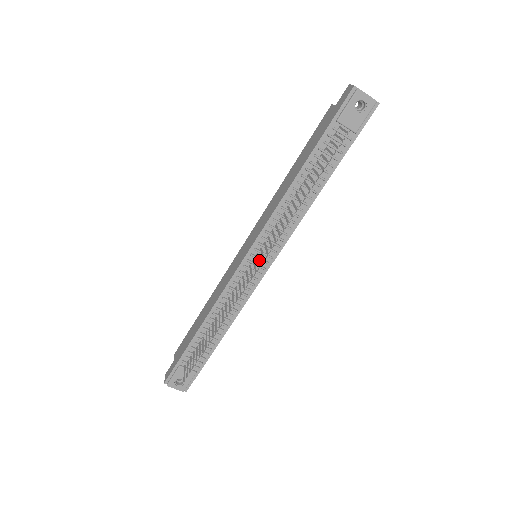
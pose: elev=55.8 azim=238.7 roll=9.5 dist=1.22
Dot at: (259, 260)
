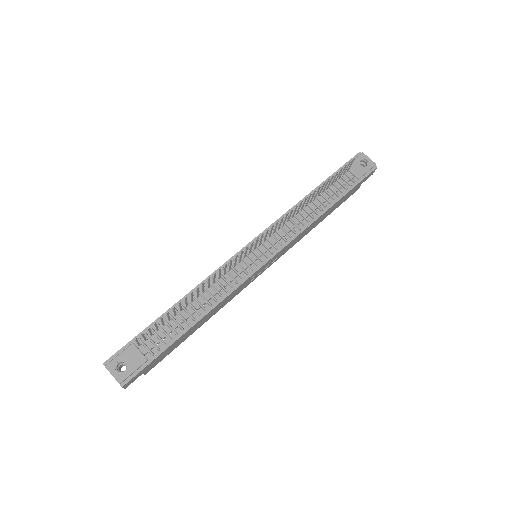
Dot at: occluded
